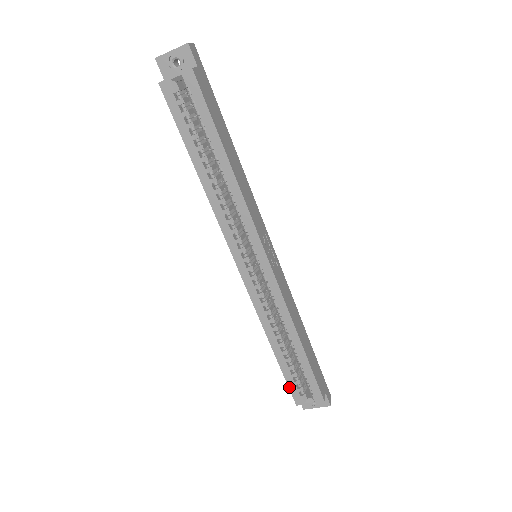
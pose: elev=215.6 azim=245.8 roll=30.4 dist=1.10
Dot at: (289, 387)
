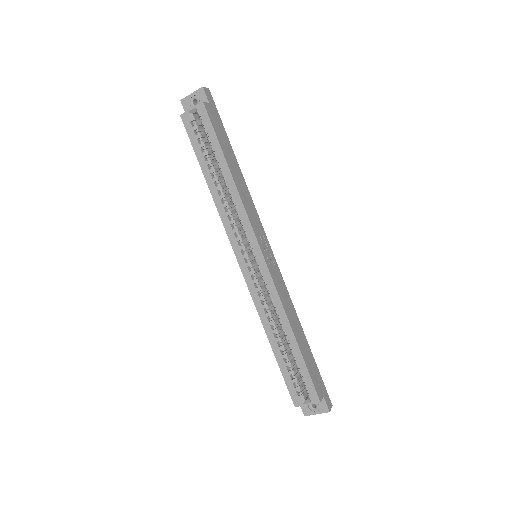
Dot at: (287, 386)
